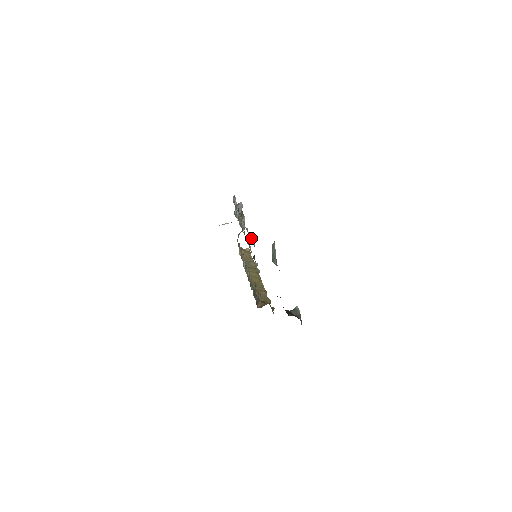
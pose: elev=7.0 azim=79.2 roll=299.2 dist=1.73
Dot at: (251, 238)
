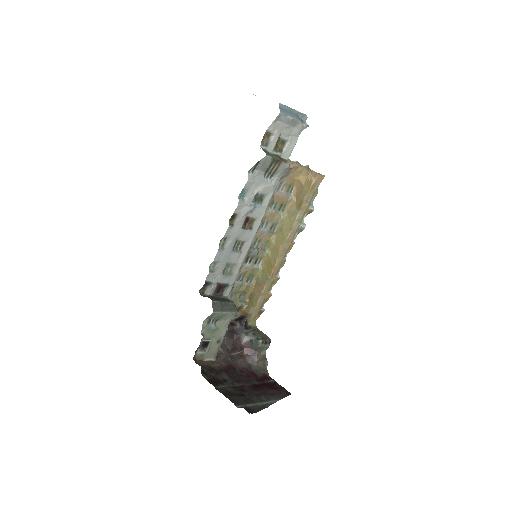
Dot at: (206, 285)
